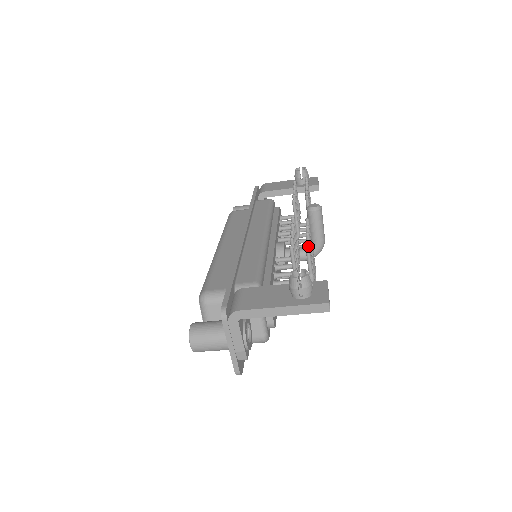
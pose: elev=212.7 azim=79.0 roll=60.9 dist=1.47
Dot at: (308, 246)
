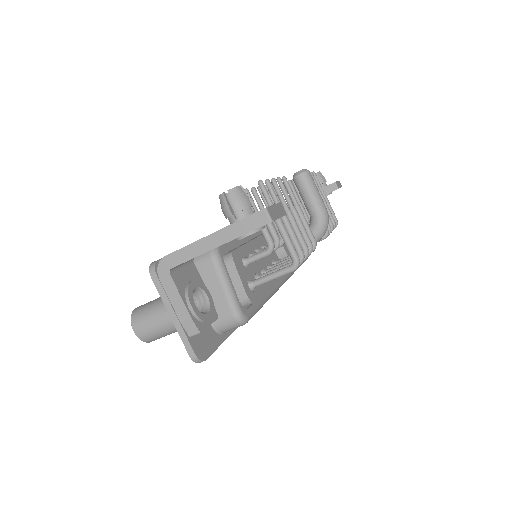
Dot at: (268, 186)
